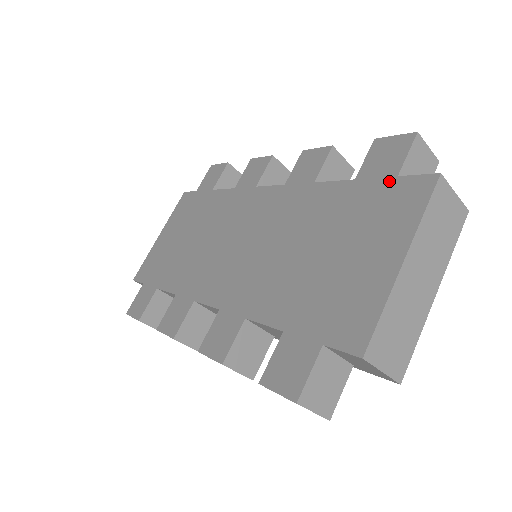
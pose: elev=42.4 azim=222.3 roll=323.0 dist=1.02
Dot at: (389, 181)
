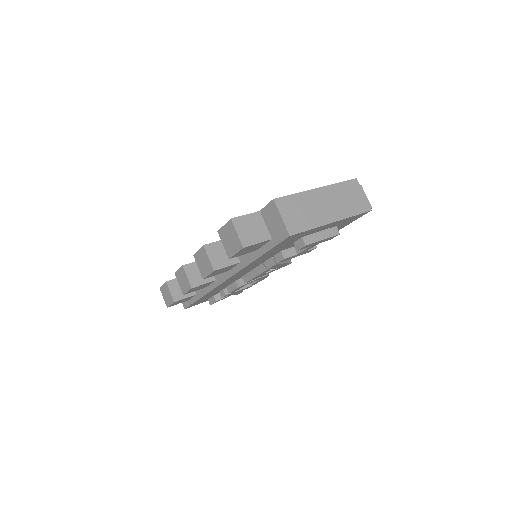
Dot at: occluded
